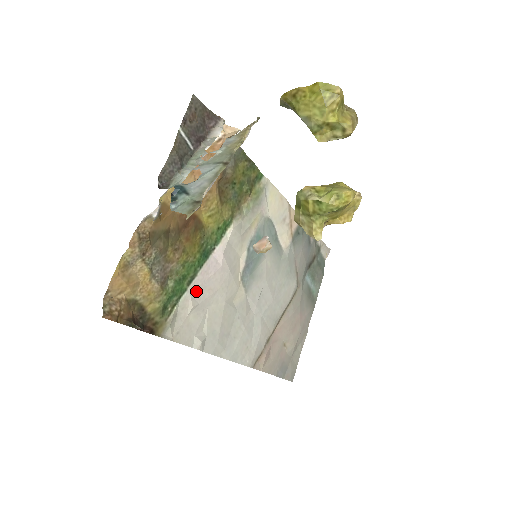
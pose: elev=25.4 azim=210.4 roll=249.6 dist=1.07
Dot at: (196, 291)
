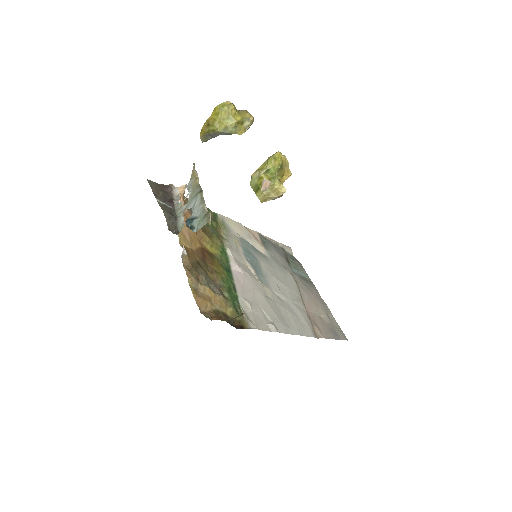
Dot at: (243, 294)
